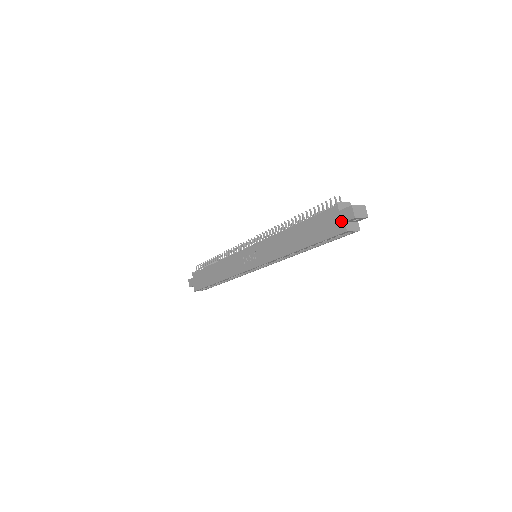
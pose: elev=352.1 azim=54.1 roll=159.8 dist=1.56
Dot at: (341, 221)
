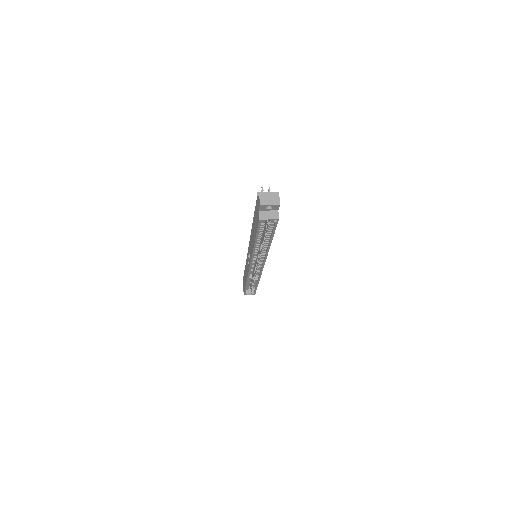
Dot at: (258, 210)
